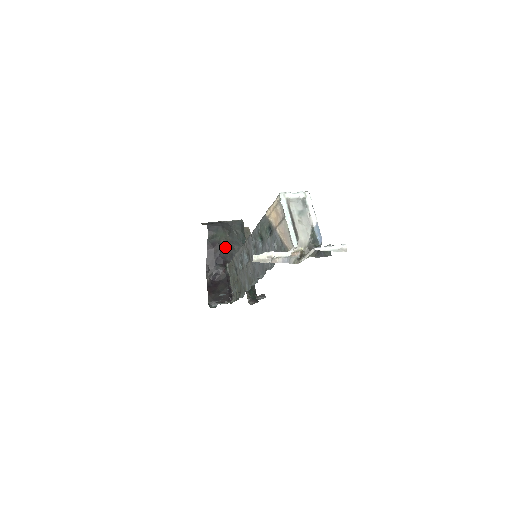
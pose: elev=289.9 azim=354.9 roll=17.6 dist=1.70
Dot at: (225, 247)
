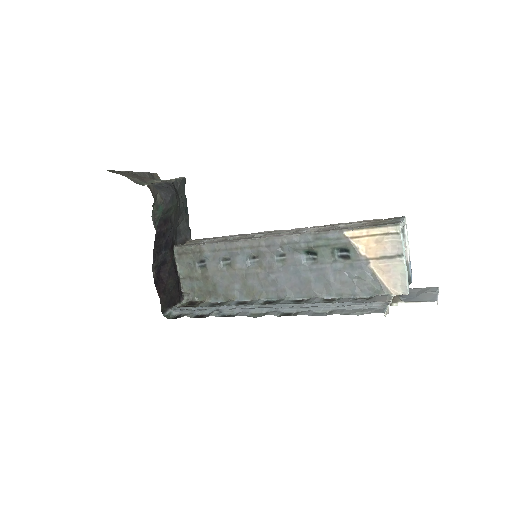
Dot at: (174, 223)
